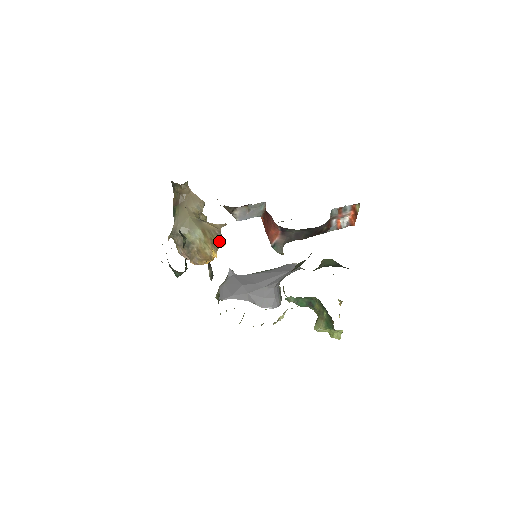
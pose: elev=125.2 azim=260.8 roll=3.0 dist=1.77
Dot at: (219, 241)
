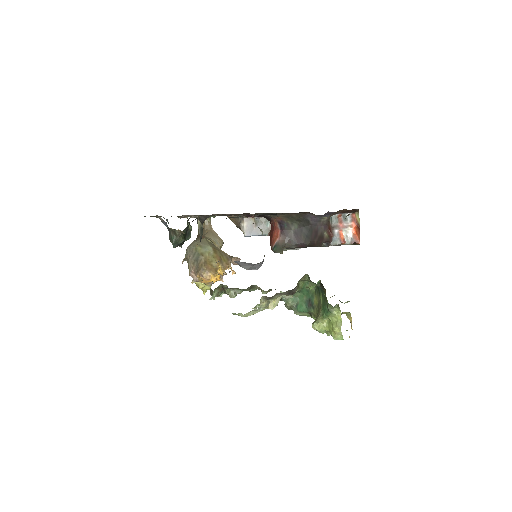
Dot at: (228, 263)
